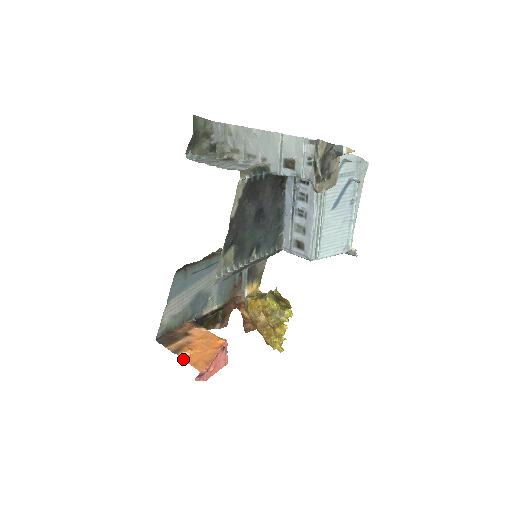
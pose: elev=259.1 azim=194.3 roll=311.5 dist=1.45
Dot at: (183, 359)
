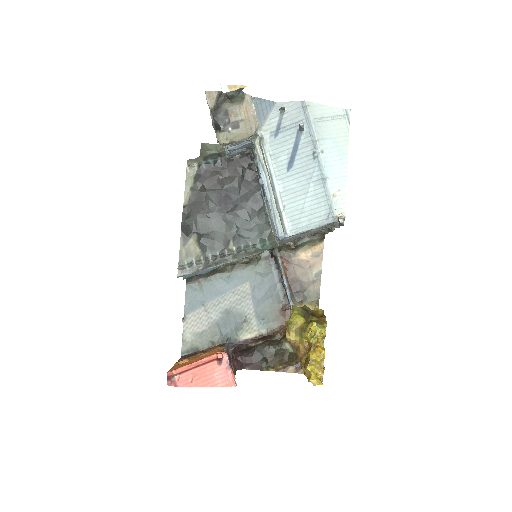
Dot at: (173, 366)
